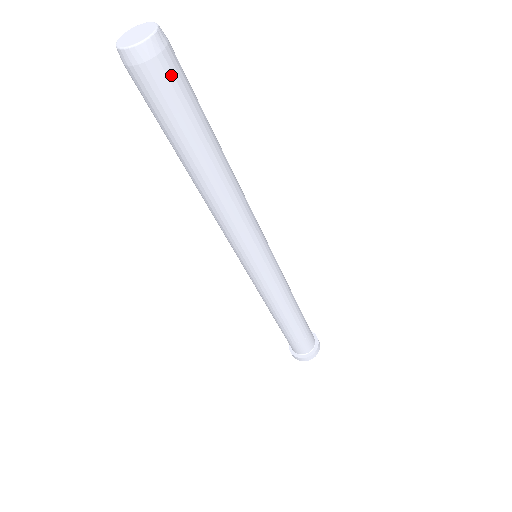
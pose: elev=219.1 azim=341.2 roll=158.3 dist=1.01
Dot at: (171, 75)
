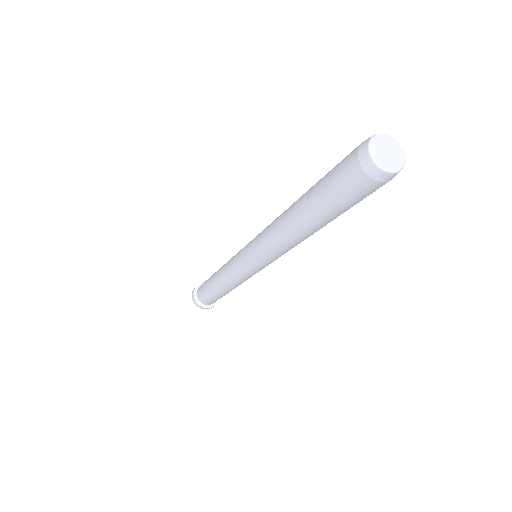
Dot at: (375, 190)
